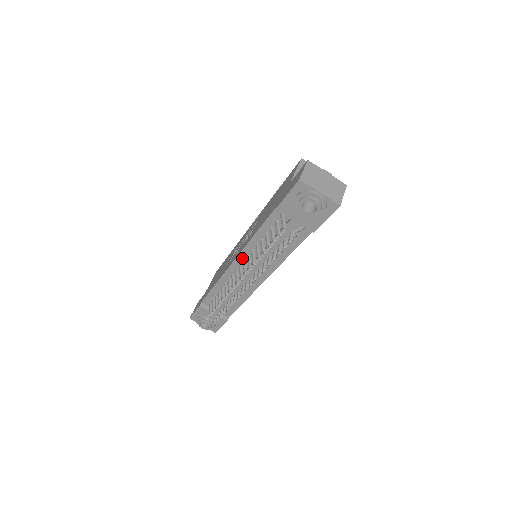
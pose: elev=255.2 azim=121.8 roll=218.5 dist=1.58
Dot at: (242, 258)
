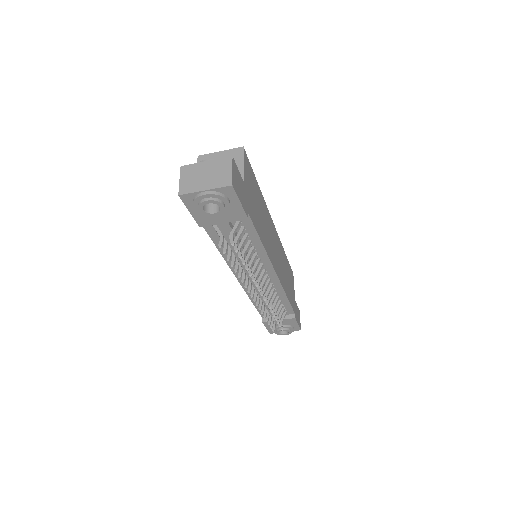
Dot at: (238, 272)
